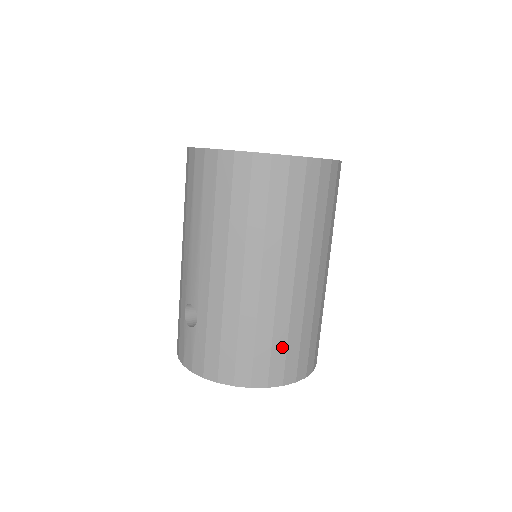
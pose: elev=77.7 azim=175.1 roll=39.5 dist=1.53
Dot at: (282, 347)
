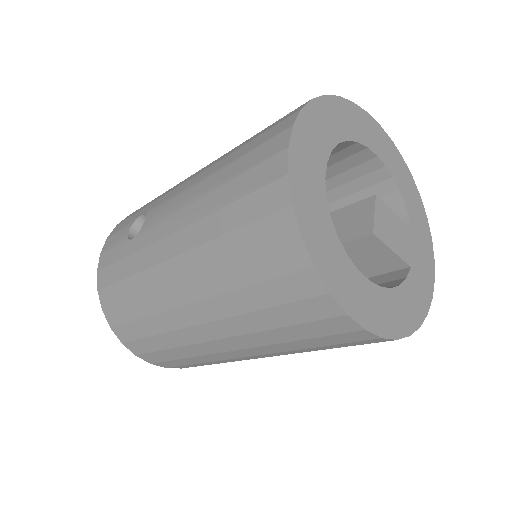
Dot at: (157, 346)
